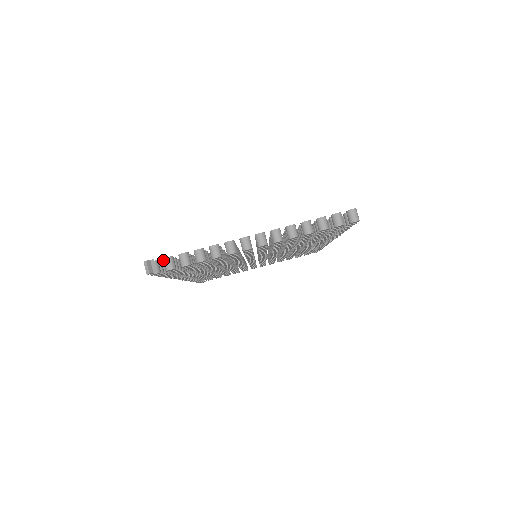
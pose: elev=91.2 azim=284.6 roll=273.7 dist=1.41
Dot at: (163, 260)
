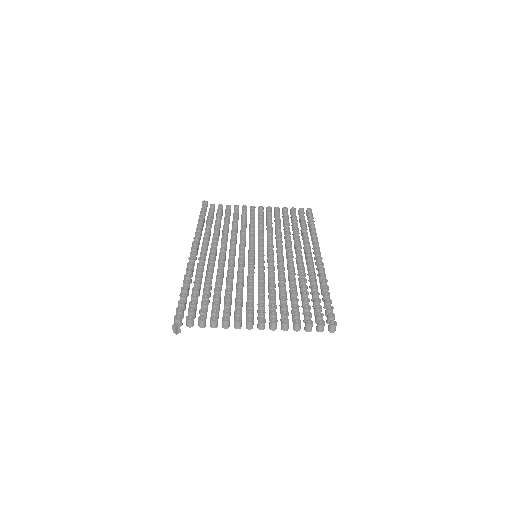
Dot at: (186, 319)
